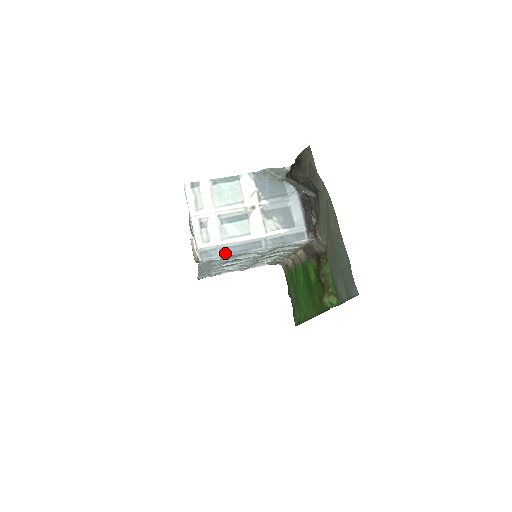
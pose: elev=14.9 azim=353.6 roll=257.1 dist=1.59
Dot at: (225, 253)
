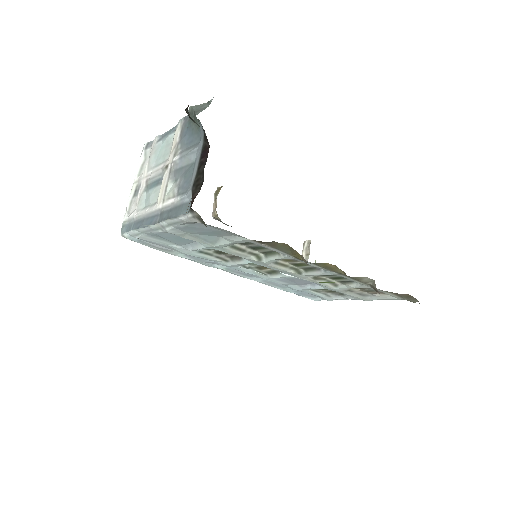
Dot at: (134, 228)
